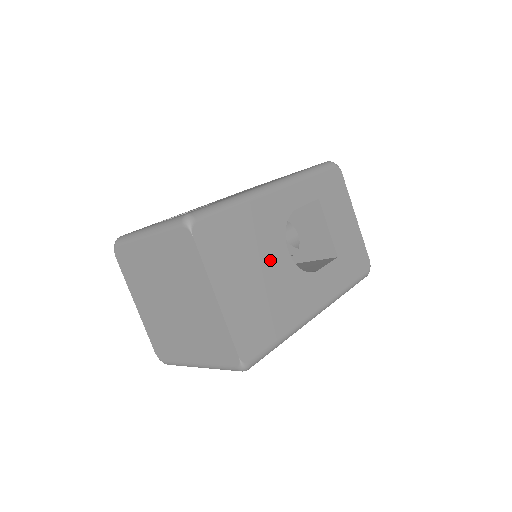
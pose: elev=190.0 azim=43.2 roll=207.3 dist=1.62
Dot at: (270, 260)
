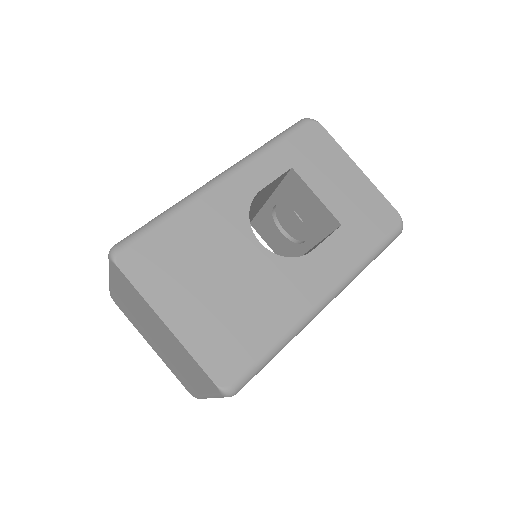
Dot at: (234, 261)
